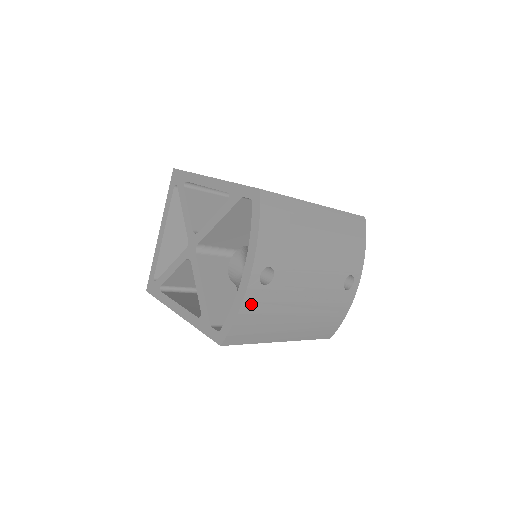
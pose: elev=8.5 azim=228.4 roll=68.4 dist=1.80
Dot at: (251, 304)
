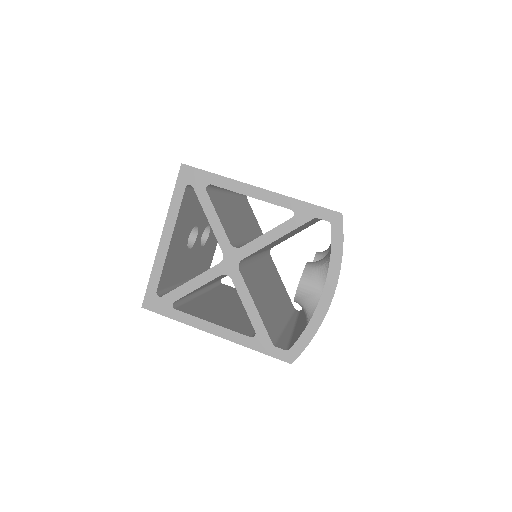
Dot at: occluded
